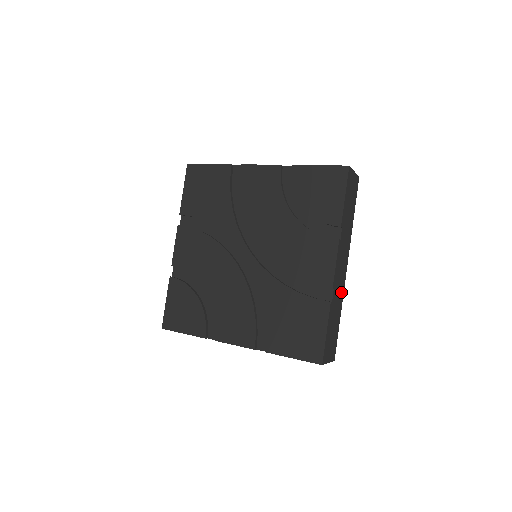
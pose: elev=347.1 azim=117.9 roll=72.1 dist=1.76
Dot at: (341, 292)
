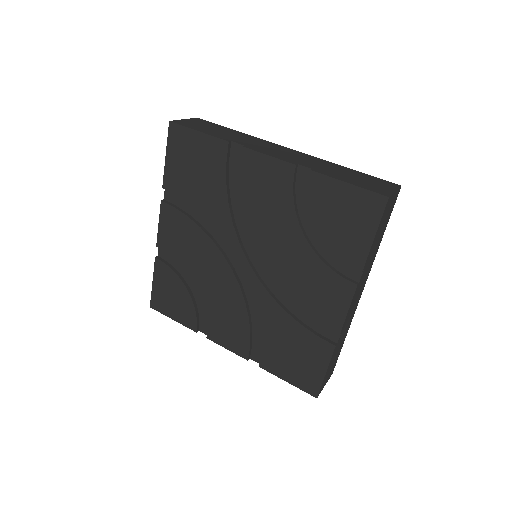
Dot at: (351, 319)
